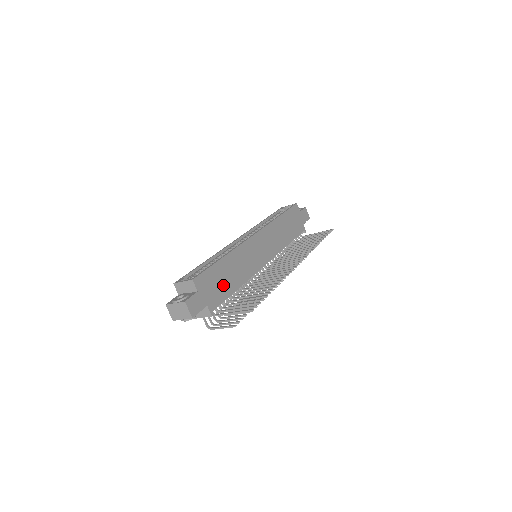
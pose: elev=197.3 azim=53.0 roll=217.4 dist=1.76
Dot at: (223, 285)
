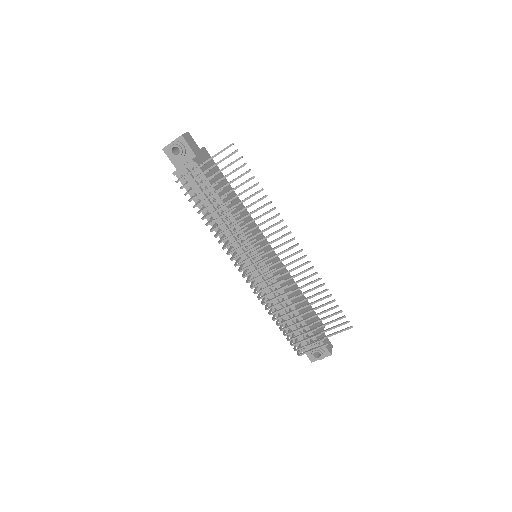
Dot at: (218, 184)
